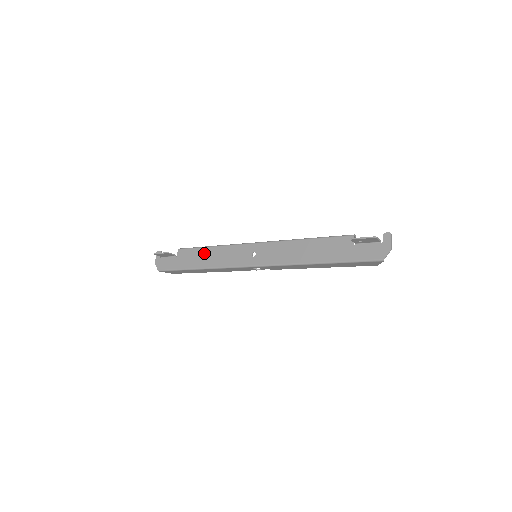
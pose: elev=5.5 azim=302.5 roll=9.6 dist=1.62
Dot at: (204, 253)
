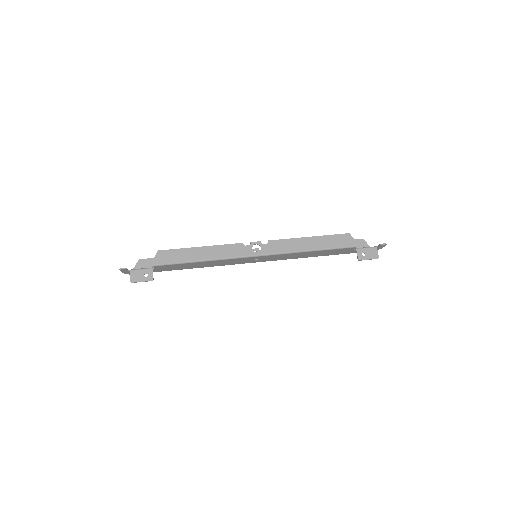
Dot at: (194, 265)
